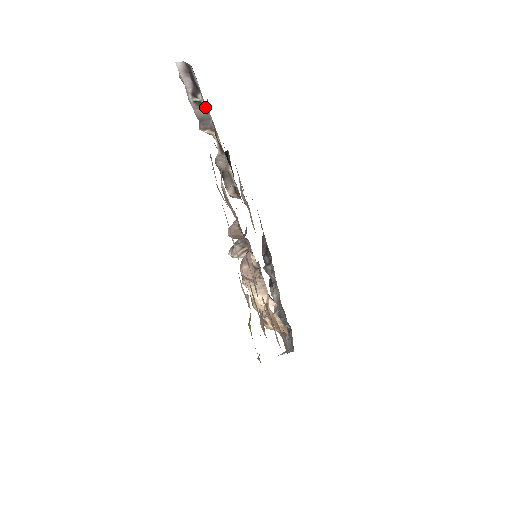
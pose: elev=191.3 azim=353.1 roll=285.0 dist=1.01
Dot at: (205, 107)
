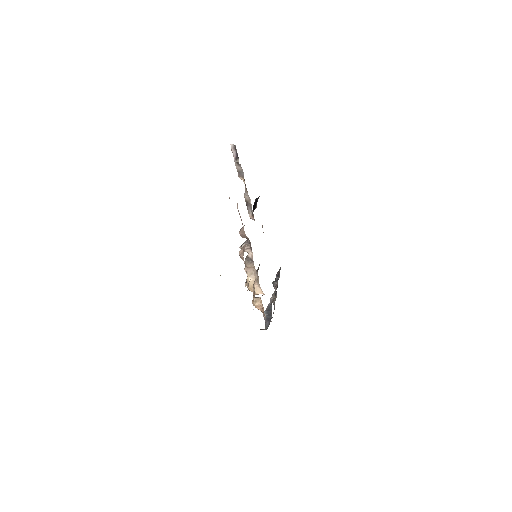
Dot at: occluded
